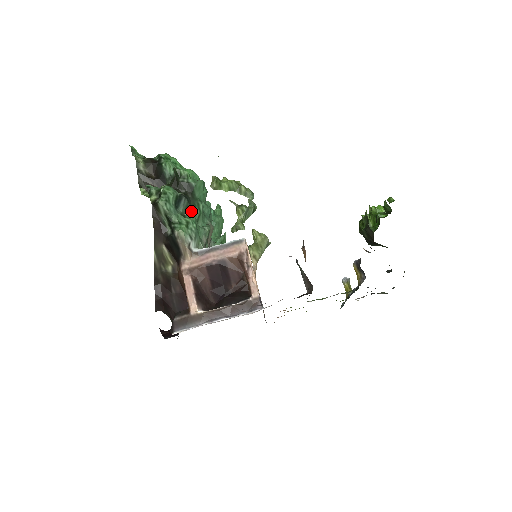
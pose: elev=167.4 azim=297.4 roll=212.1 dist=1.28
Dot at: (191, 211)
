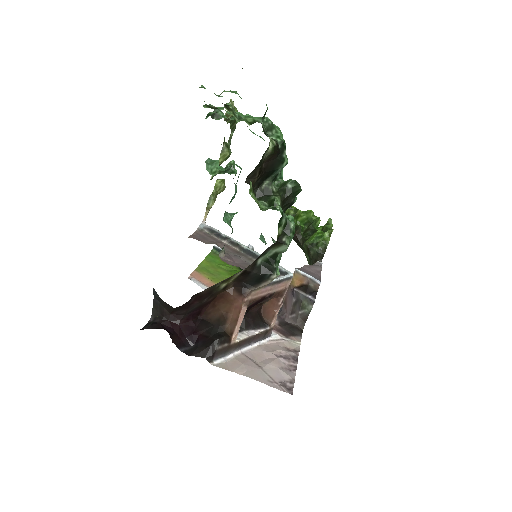
Dot at: occluded
